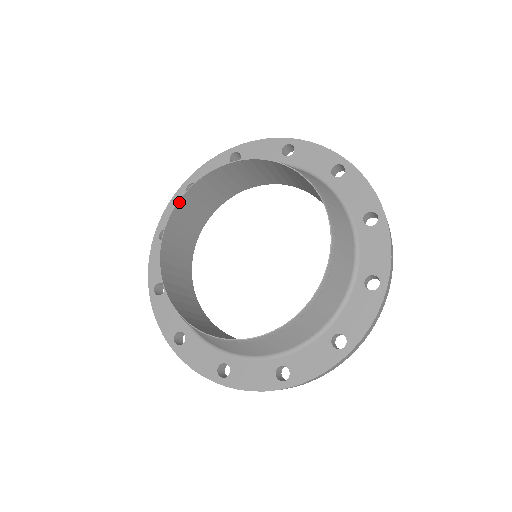
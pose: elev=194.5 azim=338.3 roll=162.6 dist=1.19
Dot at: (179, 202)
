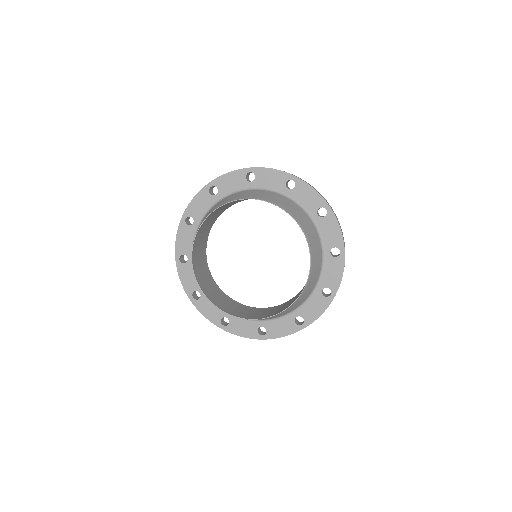
Dot at: (194, 242)
